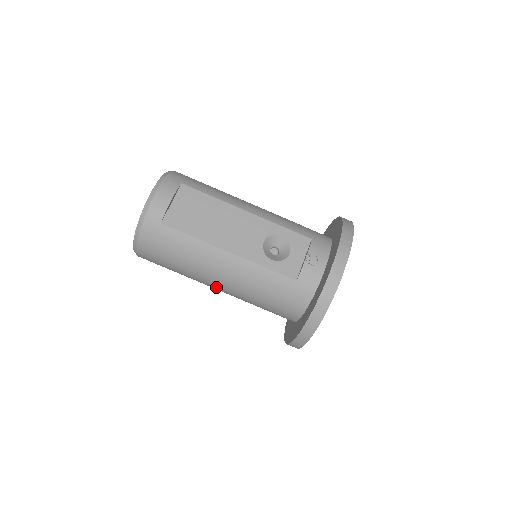
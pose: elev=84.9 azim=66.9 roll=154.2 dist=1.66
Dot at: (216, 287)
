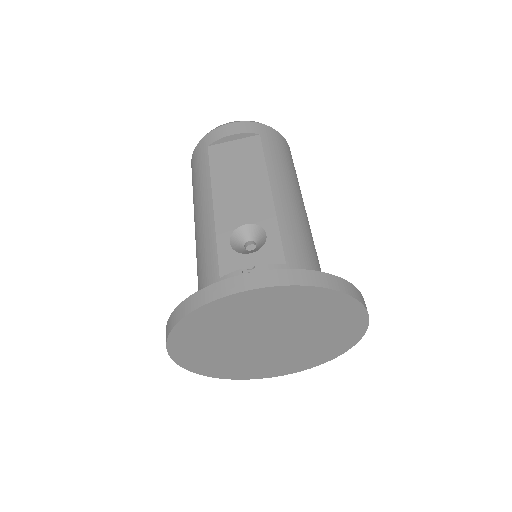
Dot at: occluded
